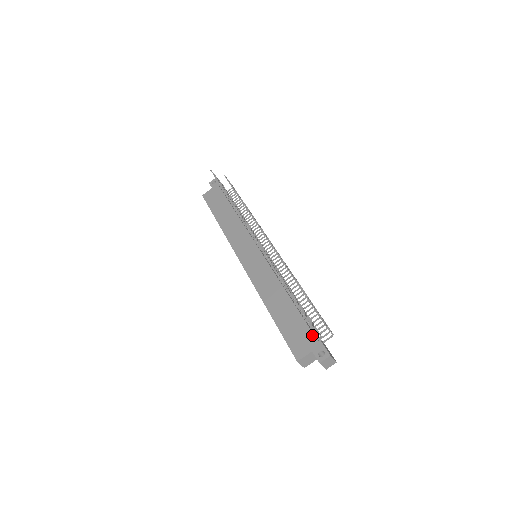
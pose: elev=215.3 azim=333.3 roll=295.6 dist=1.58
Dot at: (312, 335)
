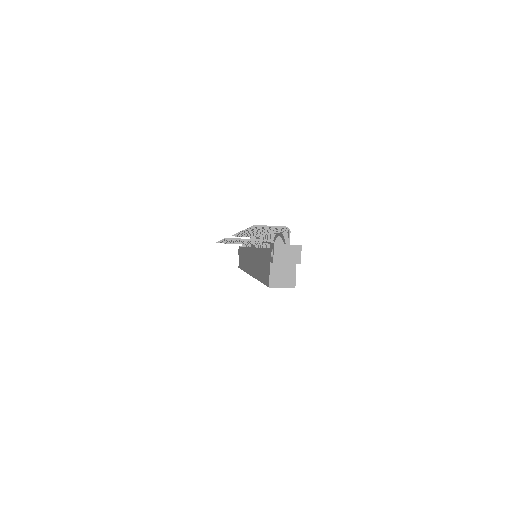
Dot at: (267, 250)
